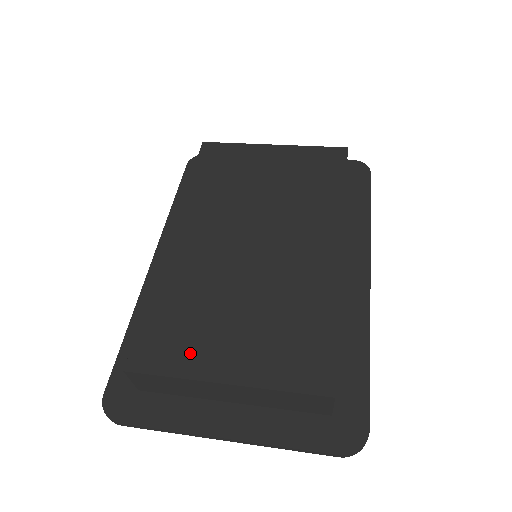
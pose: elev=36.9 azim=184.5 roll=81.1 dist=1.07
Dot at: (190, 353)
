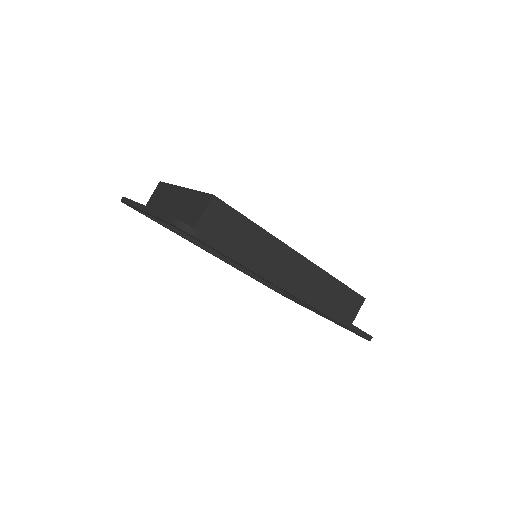
Dot at: occluded
